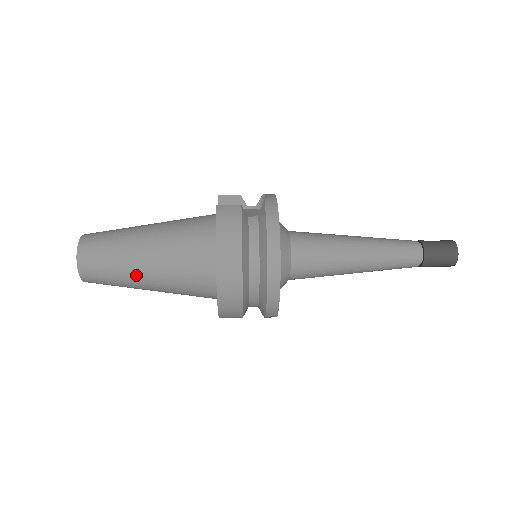
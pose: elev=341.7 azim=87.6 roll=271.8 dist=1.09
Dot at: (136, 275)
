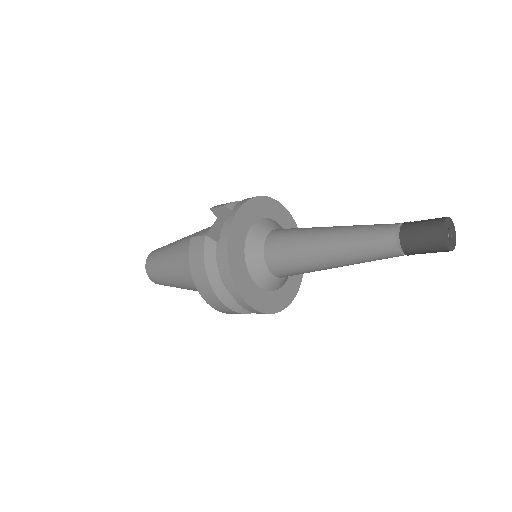
Dot at: (179, 286)
